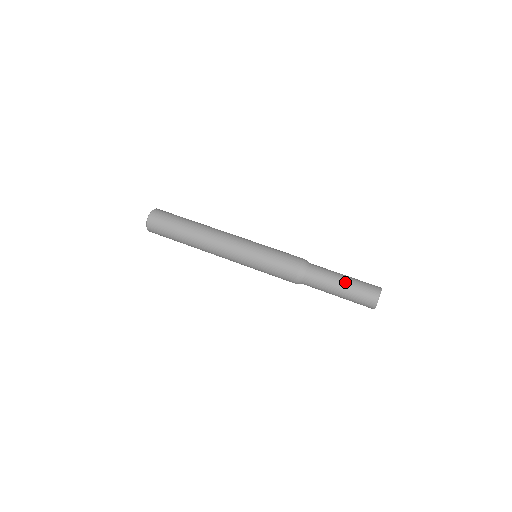
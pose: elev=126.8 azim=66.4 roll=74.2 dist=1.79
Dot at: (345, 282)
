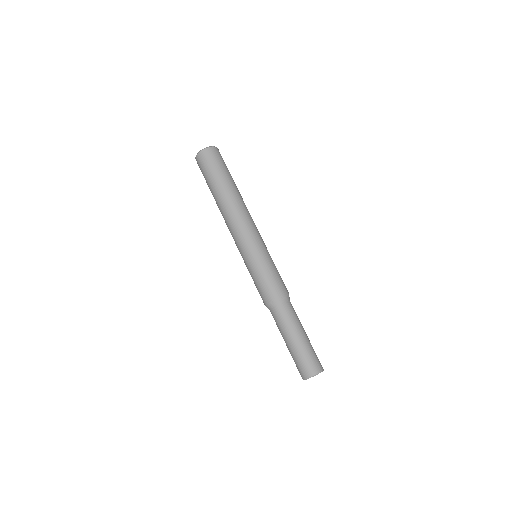
Dot at: (296, 343)
